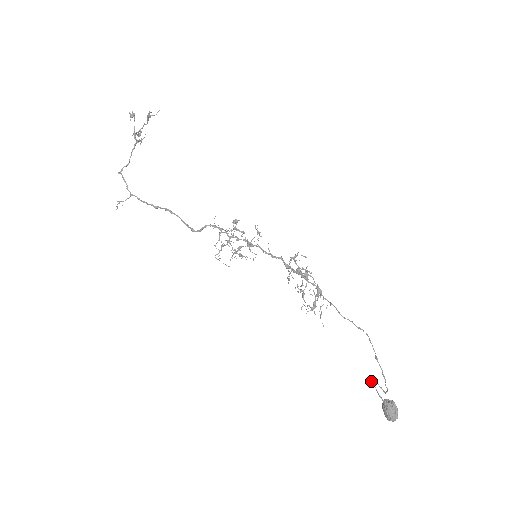
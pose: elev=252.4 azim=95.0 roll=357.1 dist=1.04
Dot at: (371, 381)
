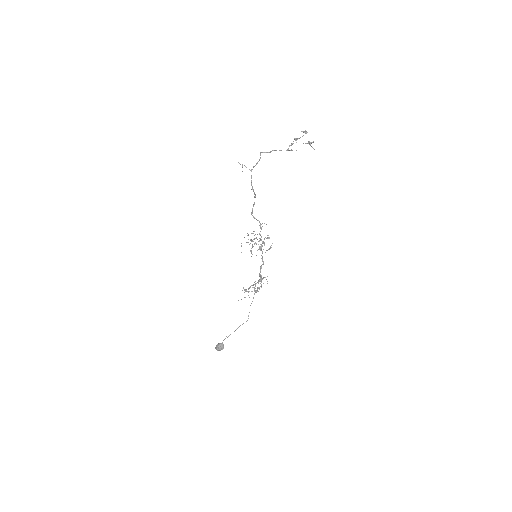
Dot at: occluded
